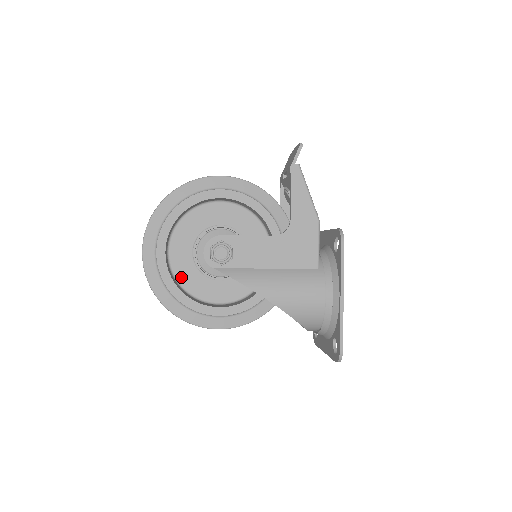
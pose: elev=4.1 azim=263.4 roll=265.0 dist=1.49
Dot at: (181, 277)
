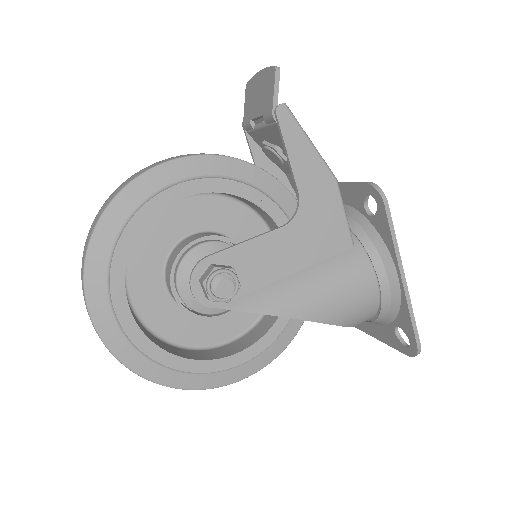
Dot at: (163, 330)
